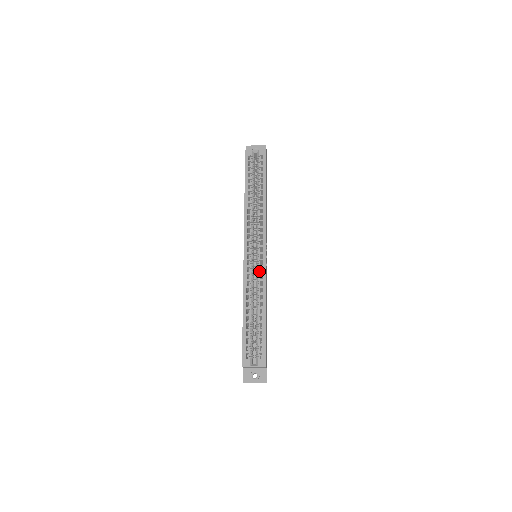
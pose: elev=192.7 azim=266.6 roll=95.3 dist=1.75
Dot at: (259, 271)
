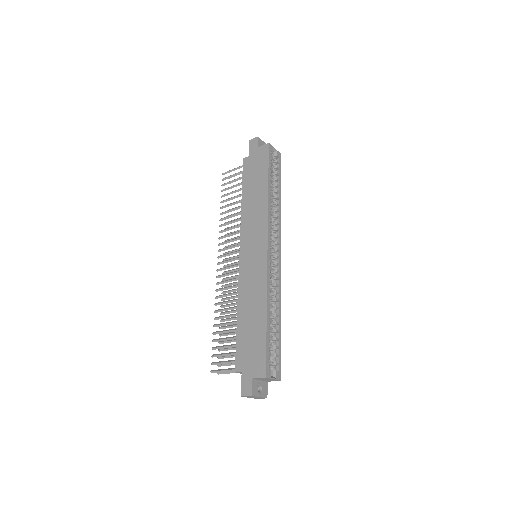
Dot at: (276, 275)
